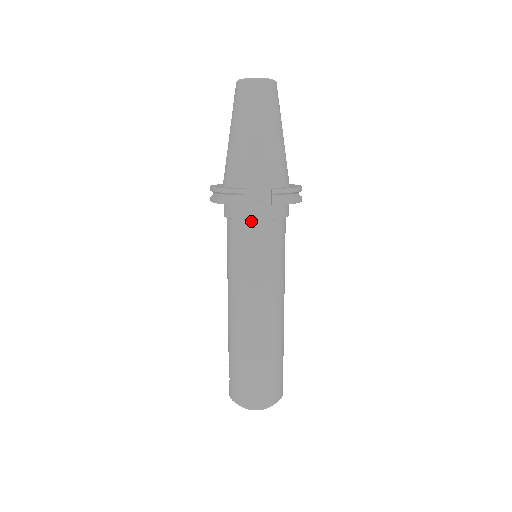
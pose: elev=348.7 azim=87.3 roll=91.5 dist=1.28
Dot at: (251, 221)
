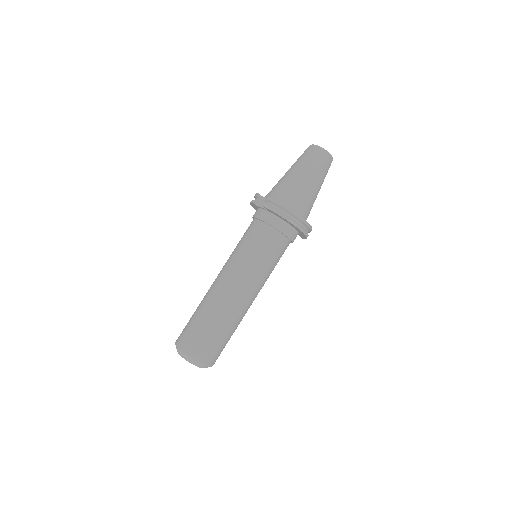
Dot at: (256, 219)
